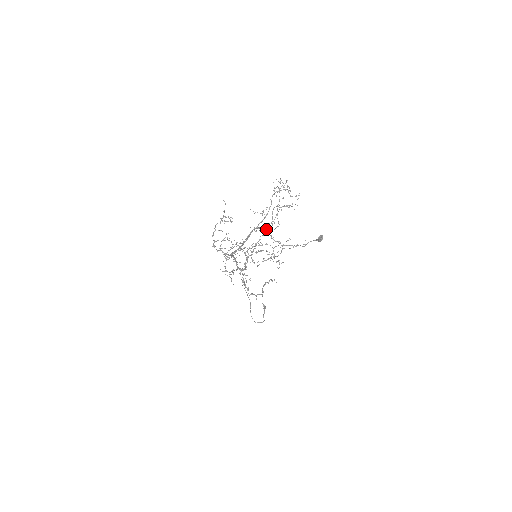
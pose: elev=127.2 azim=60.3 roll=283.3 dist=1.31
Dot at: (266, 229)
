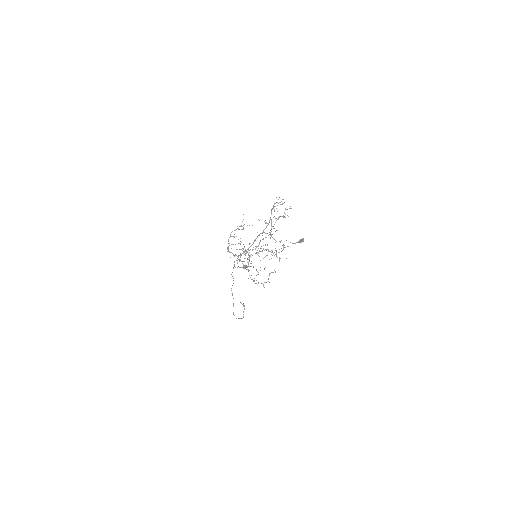
Dot at: occluded
